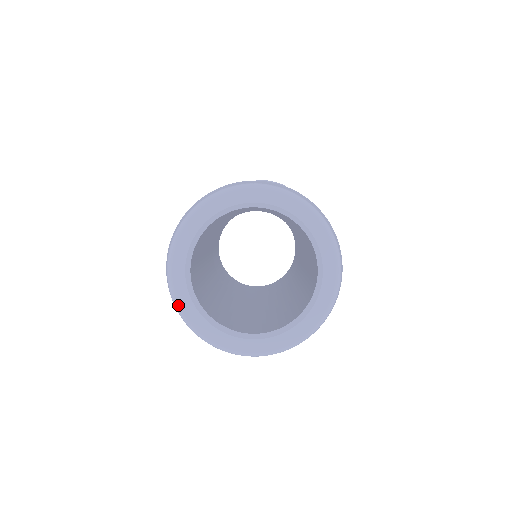
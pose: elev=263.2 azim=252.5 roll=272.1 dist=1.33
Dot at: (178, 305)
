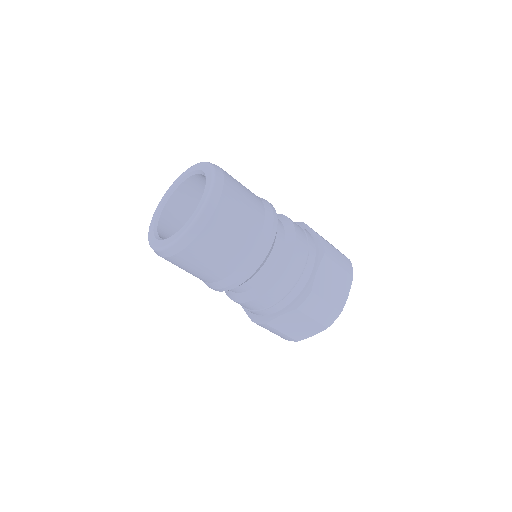
Dot at: (161, 248)
